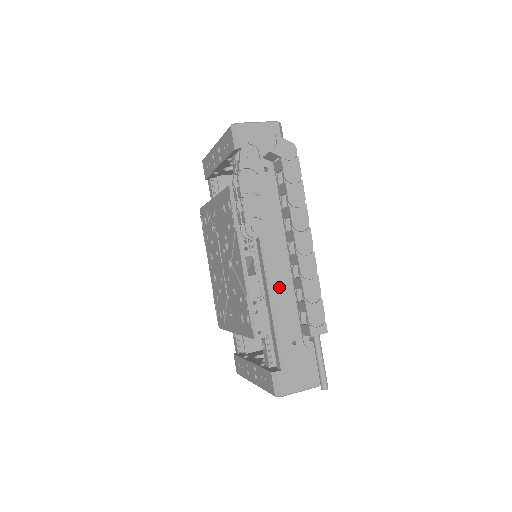
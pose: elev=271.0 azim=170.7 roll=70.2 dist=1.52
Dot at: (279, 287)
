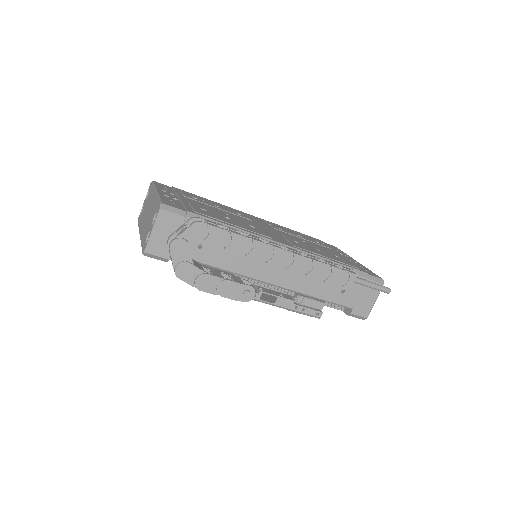
Dot at: (298, 284)
